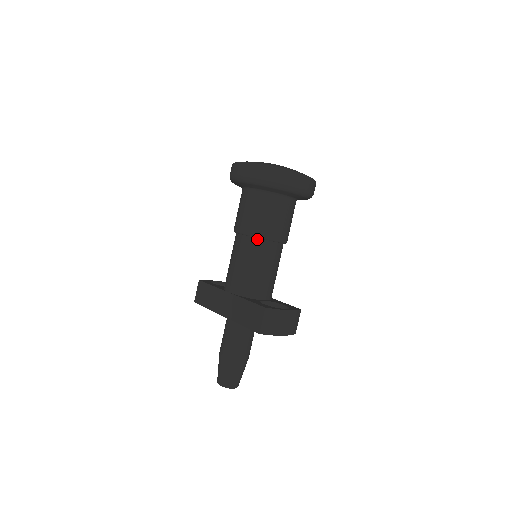
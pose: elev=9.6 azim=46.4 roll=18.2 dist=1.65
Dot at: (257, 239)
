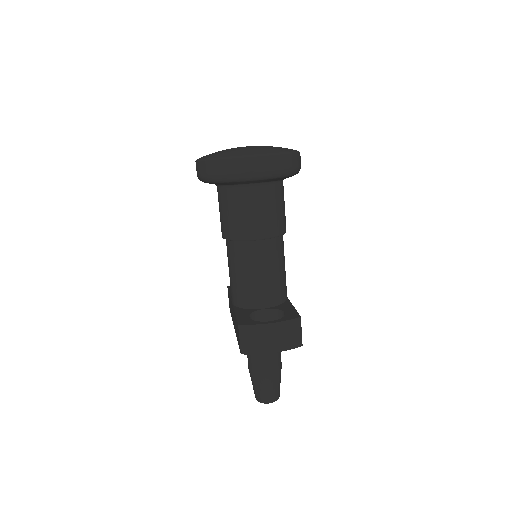
Dot at: (235, 242)
